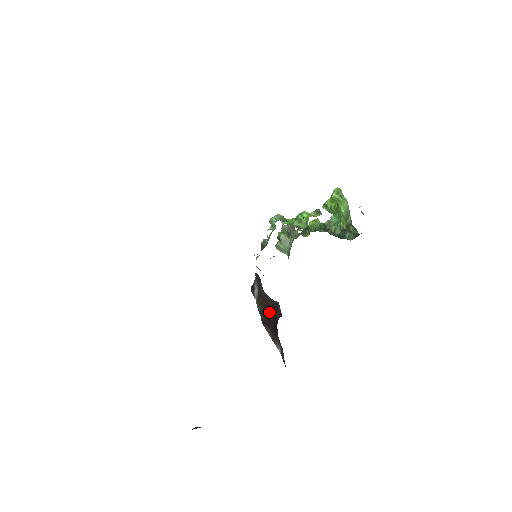
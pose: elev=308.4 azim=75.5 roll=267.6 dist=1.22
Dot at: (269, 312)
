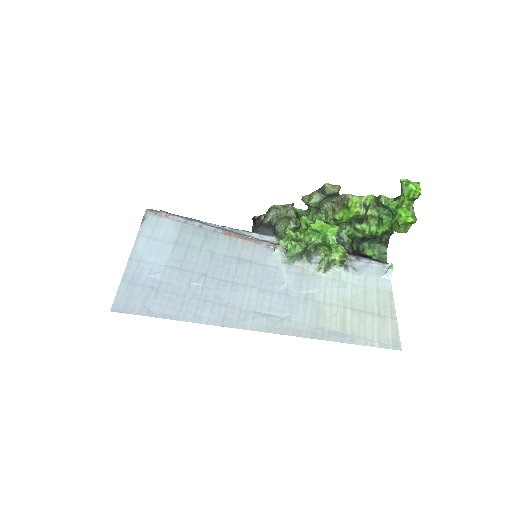
Dot at: occluded
